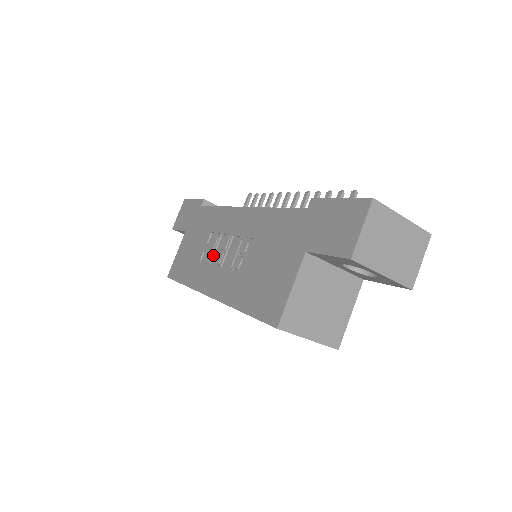
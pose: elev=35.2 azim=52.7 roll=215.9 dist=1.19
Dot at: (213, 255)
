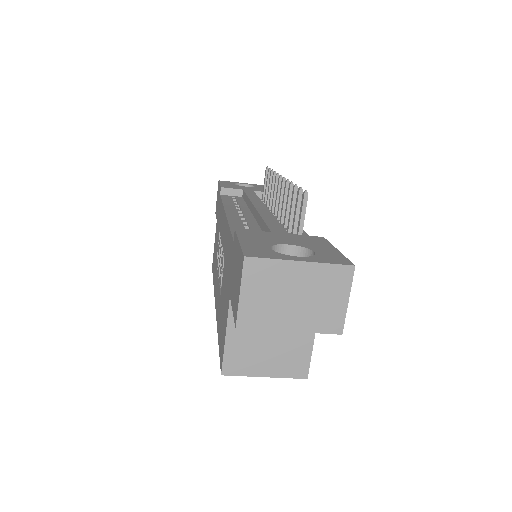
Dot at: occluded
